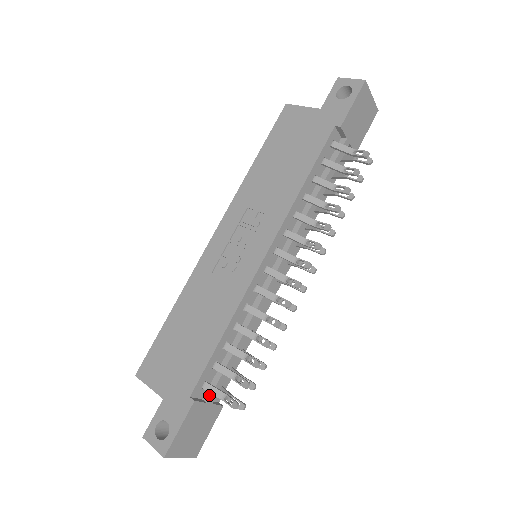
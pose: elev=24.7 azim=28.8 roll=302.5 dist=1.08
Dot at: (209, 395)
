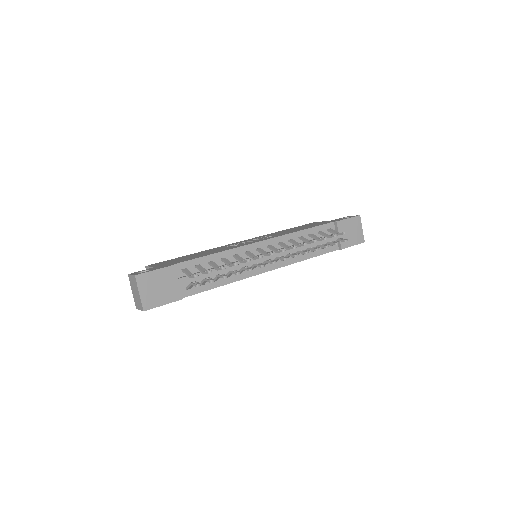
Dot at: (182, 277)
